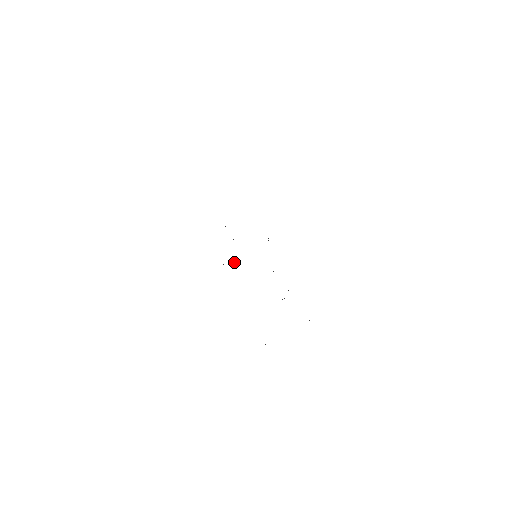
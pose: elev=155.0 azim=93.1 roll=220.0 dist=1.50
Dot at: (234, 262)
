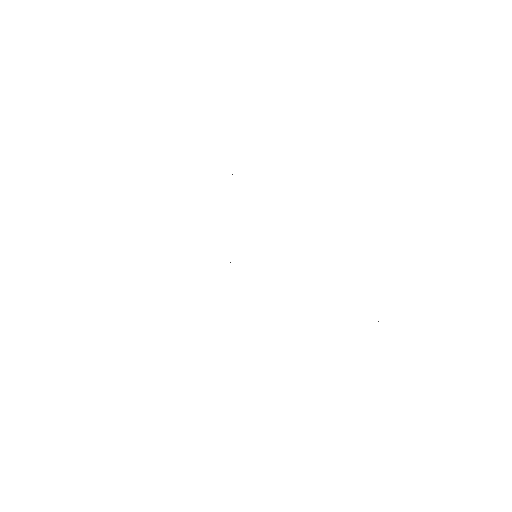
Dot at: occluded
